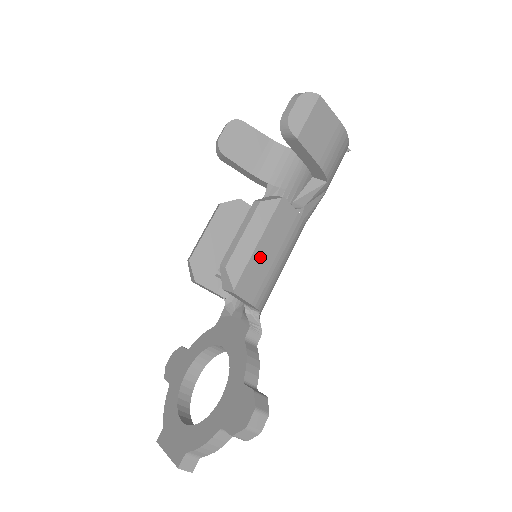
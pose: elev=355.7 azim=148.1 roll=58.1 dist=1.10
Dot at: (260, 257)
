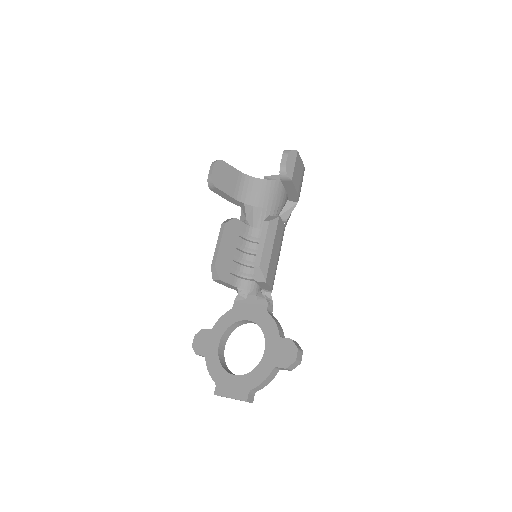
Dot at: (273, 257)
